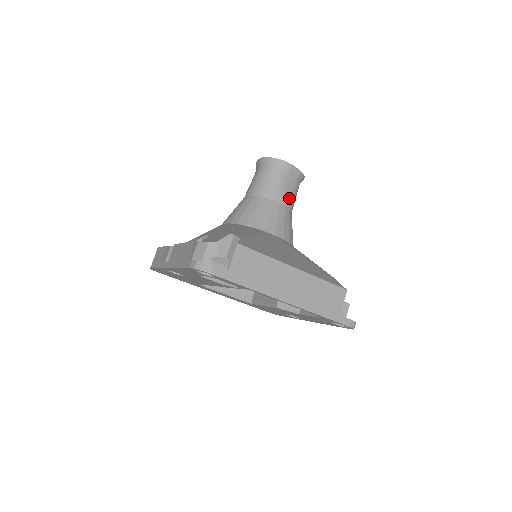
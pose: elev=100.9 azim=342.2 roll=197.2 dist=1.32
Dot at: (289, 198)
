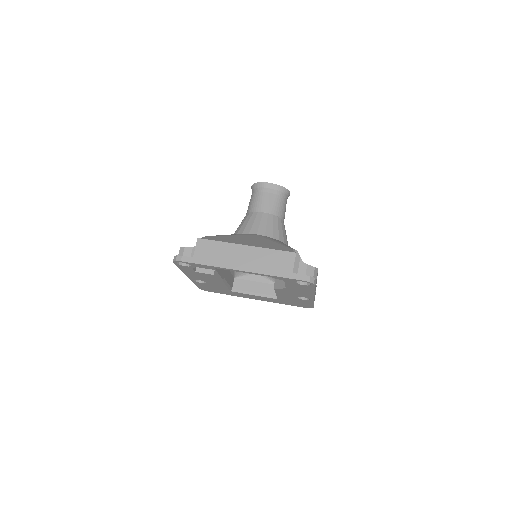
Dot at: (272, 207)
